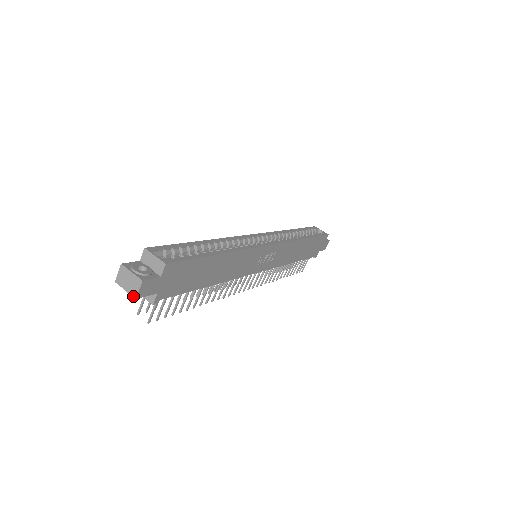
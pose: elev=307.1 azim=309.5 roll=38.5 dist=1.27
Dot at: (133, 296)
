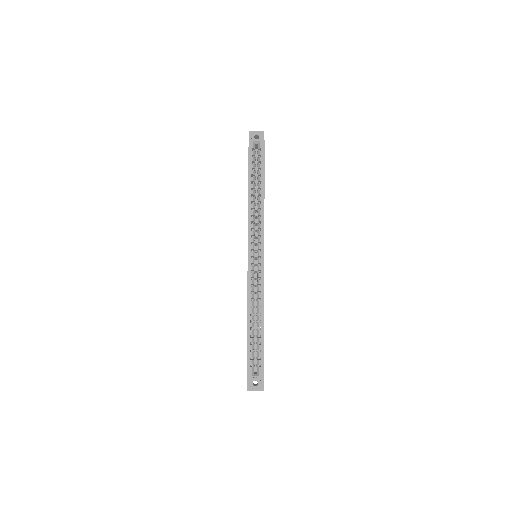
Dot at: occluded
